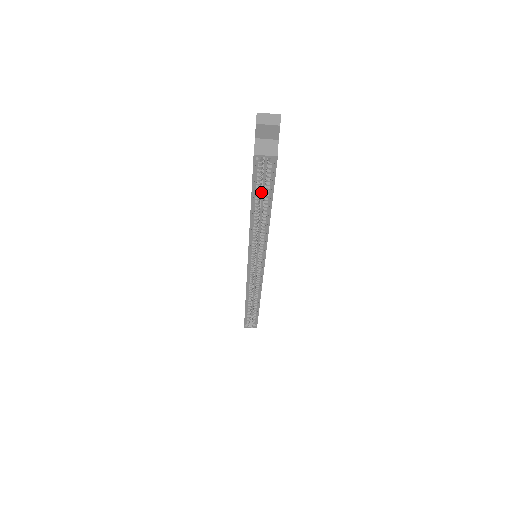
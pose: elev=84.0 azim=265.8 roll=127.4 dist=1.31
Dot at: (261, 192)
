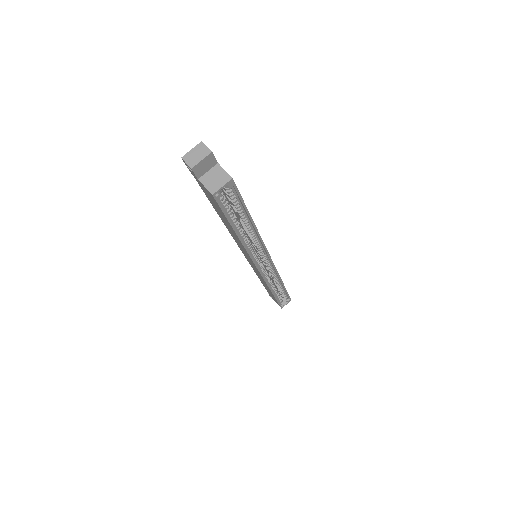
Dot at: (233, 213)
